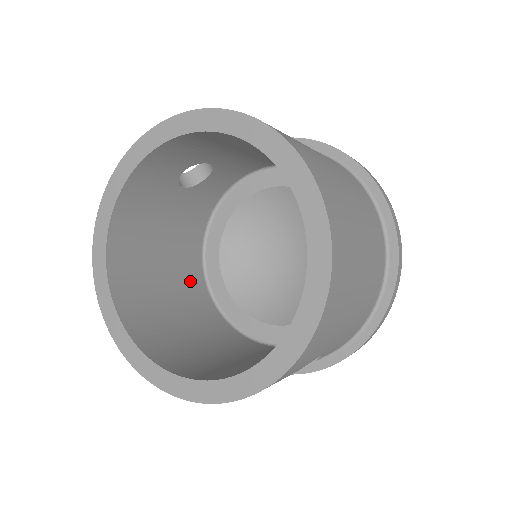
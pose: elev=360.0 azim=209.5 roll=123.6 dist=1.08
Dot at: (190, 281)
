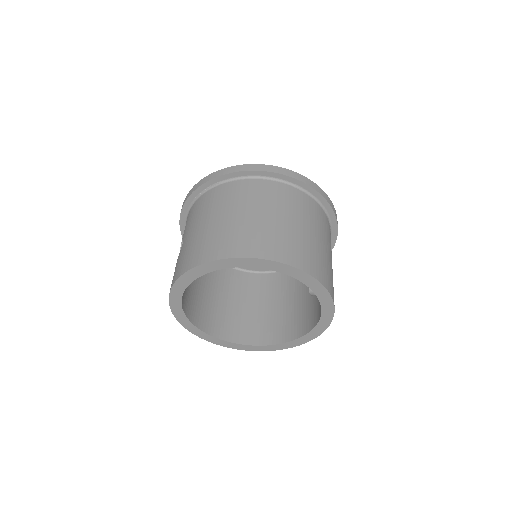
Dot at: (225, 278)
